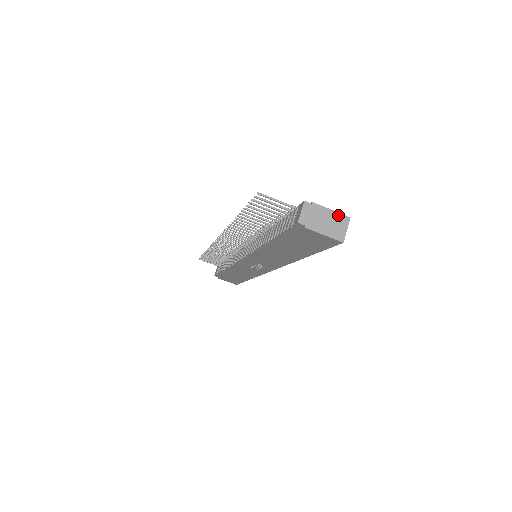
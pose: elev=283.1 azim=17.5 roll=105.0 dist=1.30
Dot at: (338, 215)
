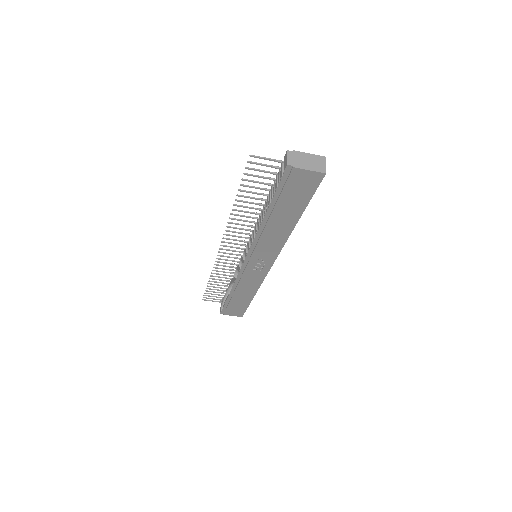
Dot at: (315, 156)
